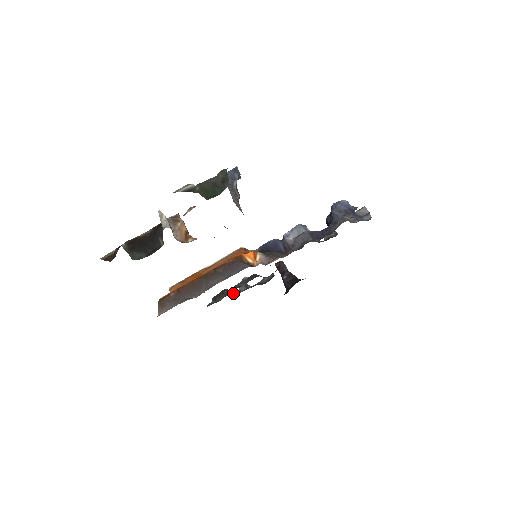
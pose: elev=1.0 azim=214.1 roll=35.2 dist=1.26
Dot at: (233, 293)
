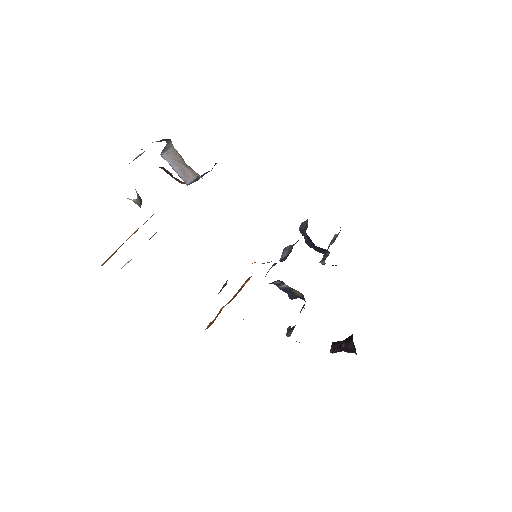
Dot at: occluded
